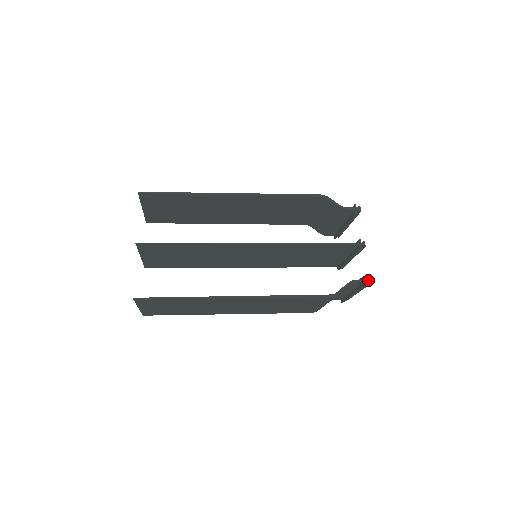
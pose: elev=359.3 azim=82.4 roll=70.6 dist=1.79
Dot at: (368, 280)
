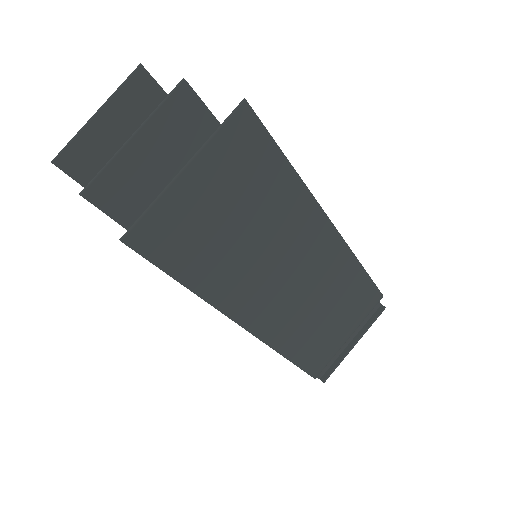
Dot at: (381, 305)
